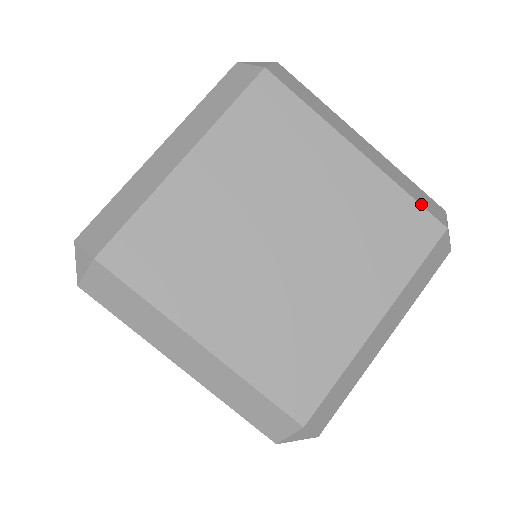
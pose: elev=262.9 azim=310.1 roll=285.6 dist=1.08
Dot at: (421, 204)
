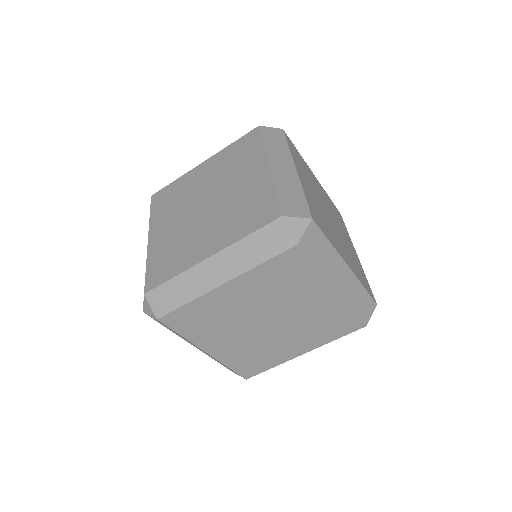
Dot at: occluded
